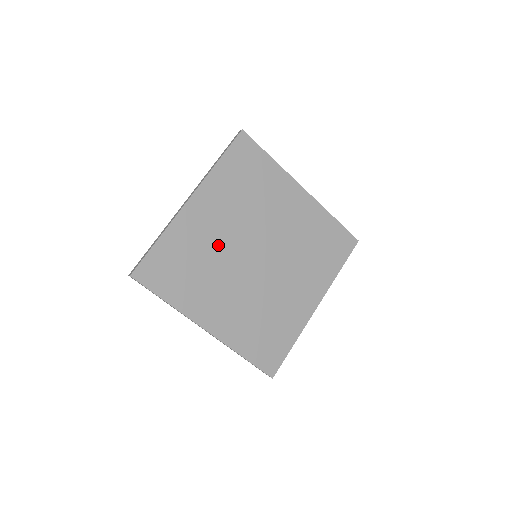
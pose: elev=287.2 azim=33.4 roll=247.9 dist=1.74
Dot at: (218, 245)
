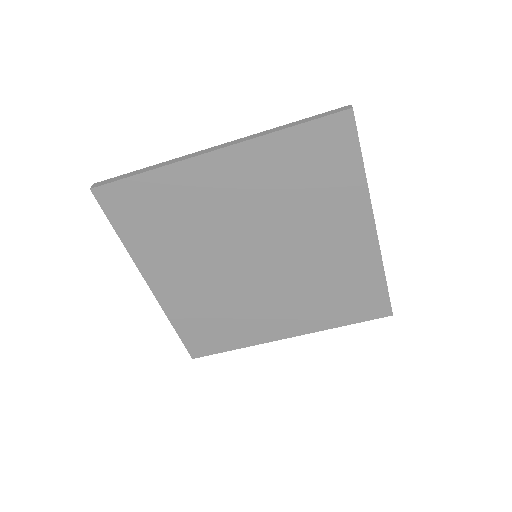
Dot at: (214, 287)
